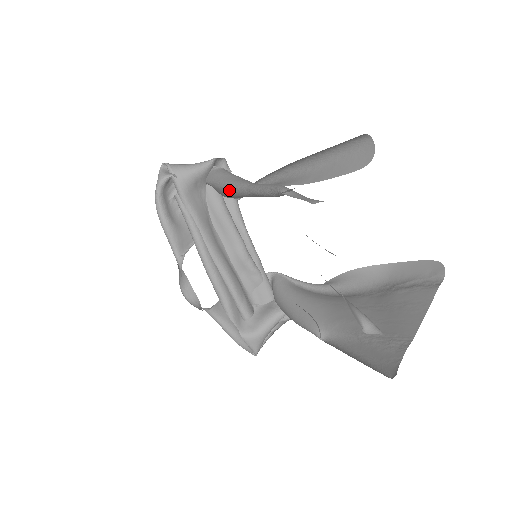
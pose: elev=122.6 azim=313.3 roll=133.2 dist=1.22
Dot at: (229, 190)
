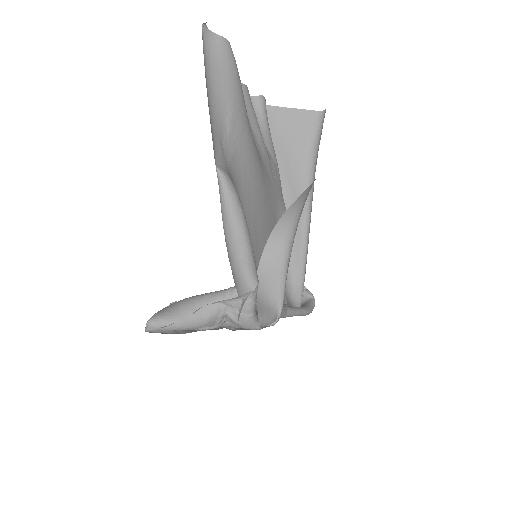
Dot at: occluded
